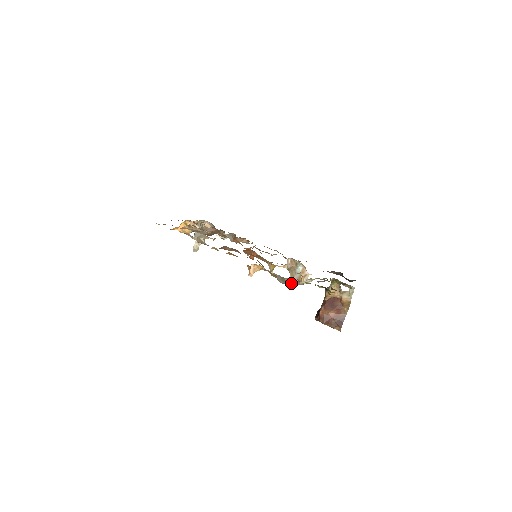
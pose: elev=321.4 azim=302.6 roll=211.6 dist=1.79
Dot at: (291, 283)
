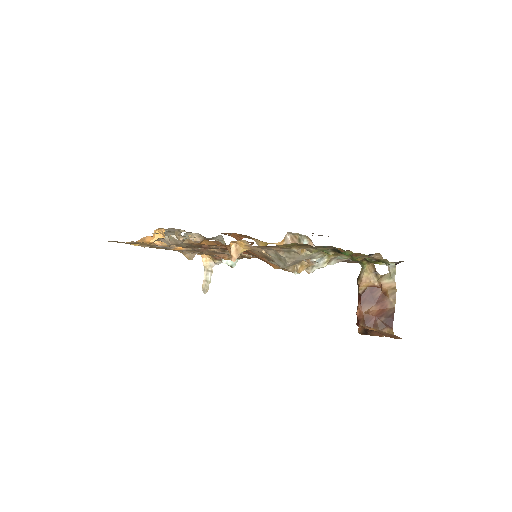
Dot at: (291, 259)
